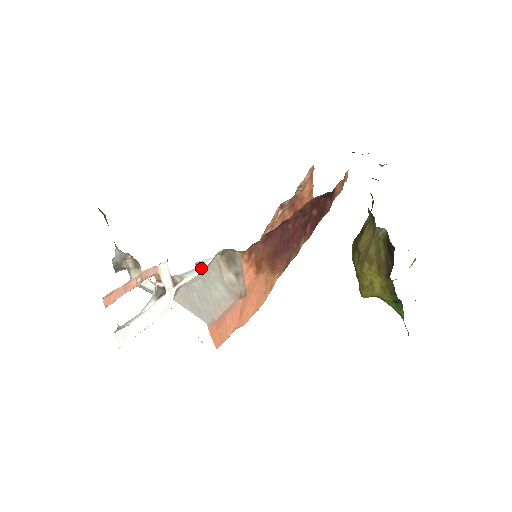
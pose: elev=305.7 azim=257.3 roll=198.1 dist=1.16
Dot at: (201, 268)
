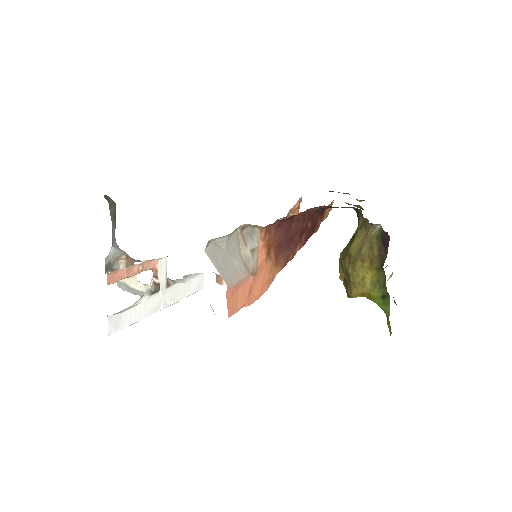
Dot at: (190, 279)
